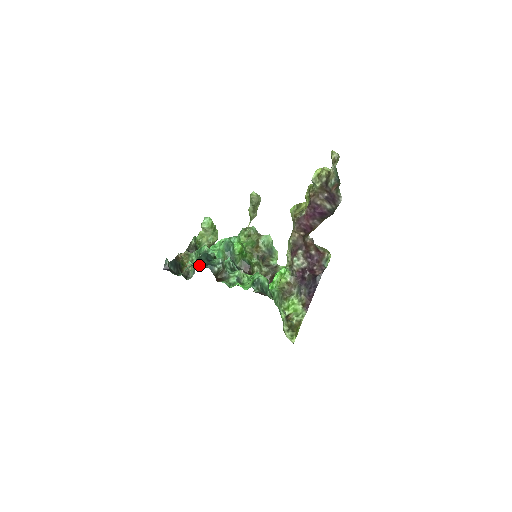
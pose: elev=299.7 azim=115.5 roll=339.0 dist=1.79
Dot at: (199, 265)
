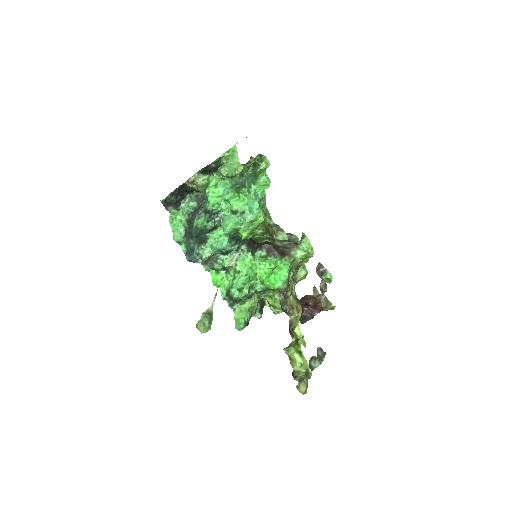
Dot at: (186, 241)
